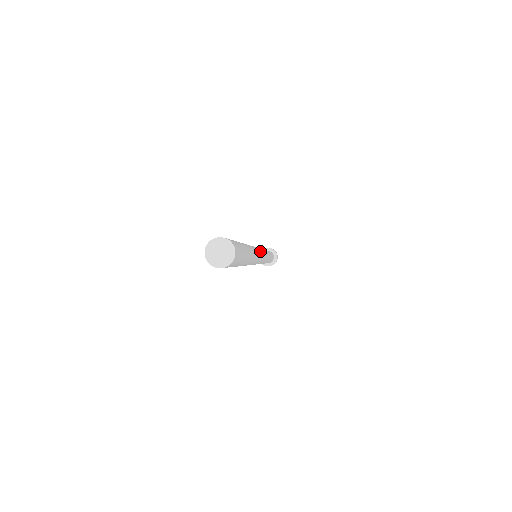
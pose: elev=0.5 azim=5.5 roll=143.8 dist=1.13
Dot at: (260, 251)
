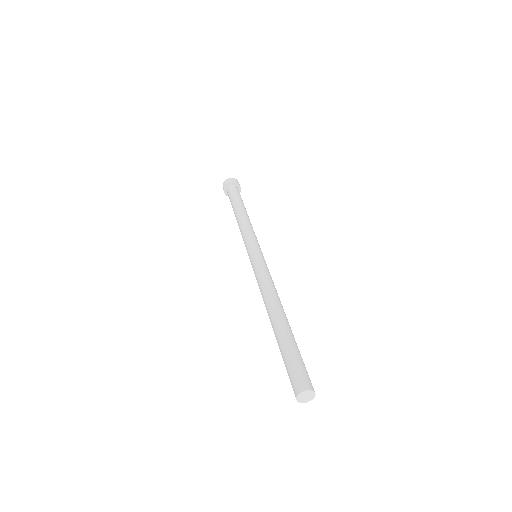
Dot at: (265, 268)
